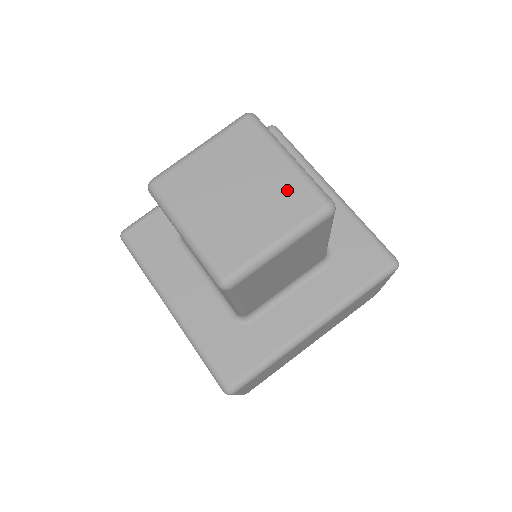
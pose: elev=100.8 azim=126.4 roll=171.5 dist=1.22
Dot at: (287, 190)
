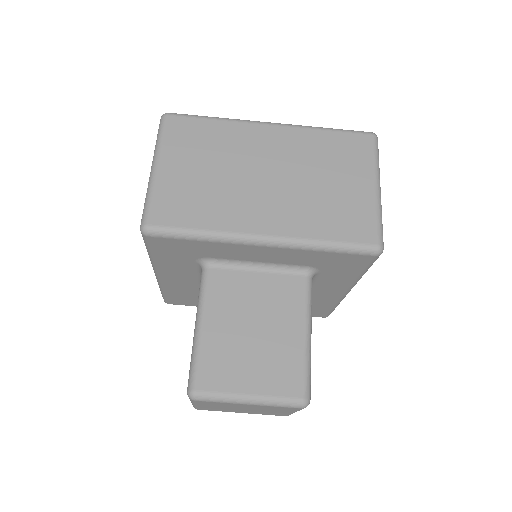
Dot at: occluded
